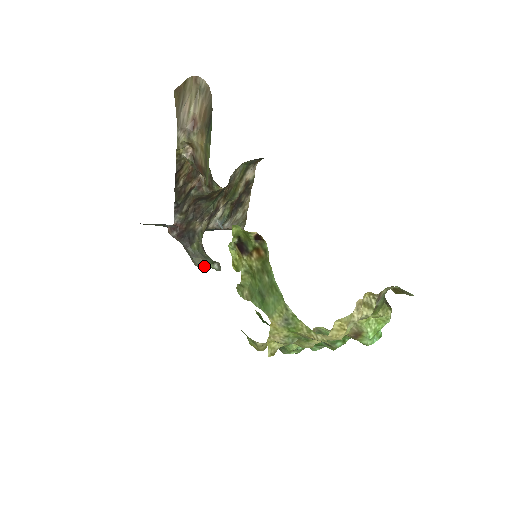
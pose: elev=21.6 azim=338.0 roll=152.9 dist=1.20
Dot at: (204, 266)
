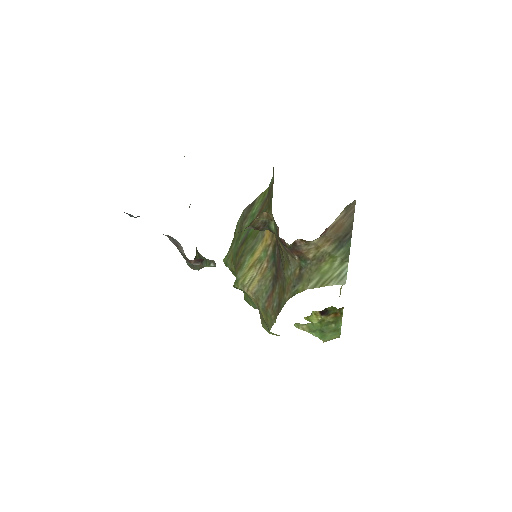
Dot at: occluded
